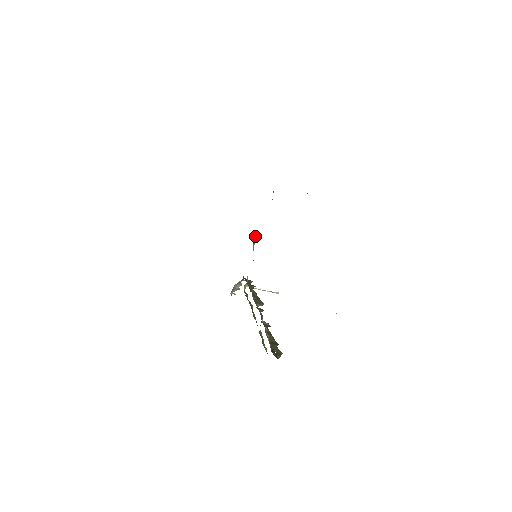
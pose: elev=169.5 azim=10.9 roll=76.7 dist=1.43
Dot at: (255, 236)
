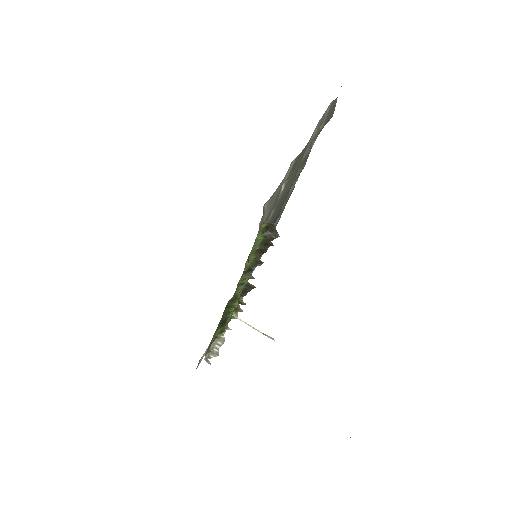
Dot at: occluded
